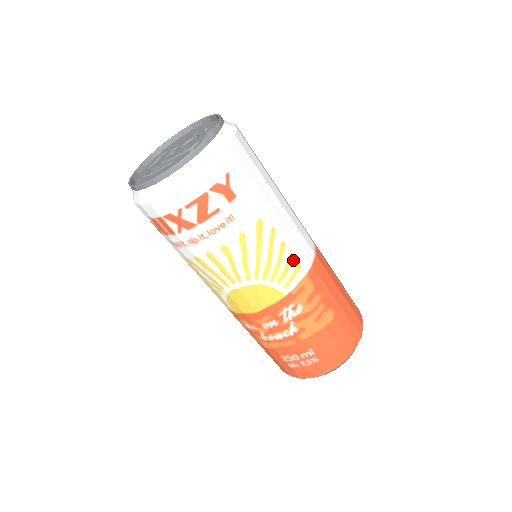
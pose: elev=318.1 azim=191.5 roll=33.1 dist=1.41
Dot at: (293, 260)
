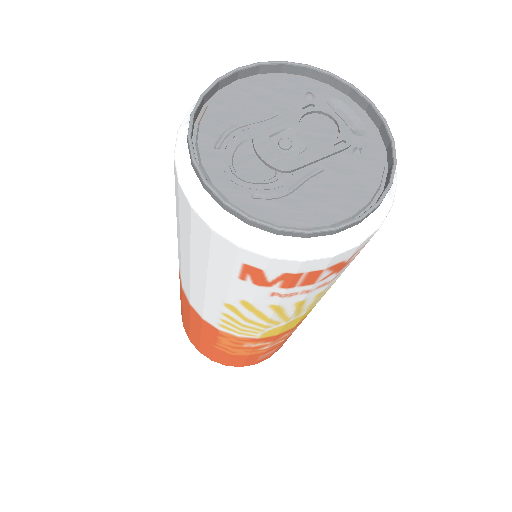
Dot at: occluded
